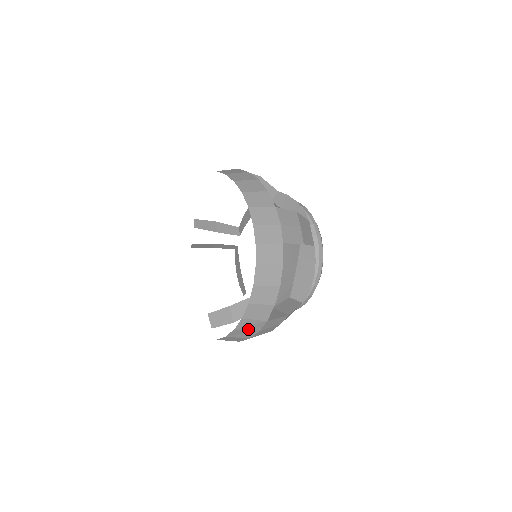
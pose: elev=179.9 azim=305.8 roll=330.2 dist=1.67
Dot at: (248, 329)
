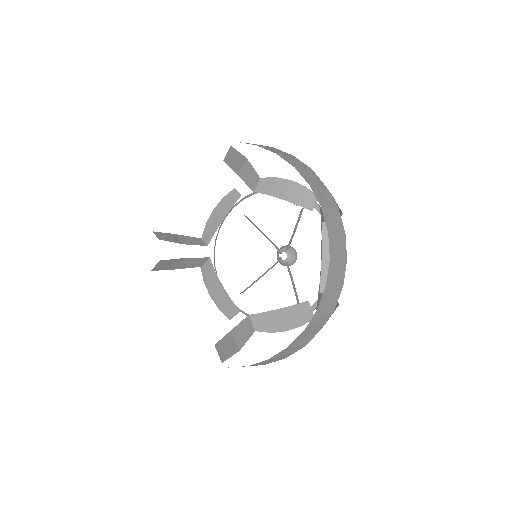
Dot at: occluded
